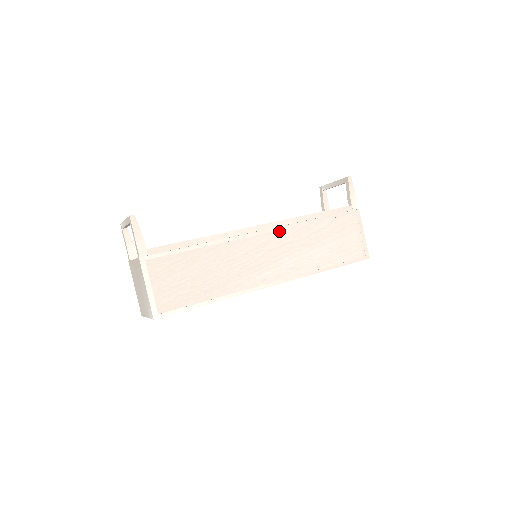
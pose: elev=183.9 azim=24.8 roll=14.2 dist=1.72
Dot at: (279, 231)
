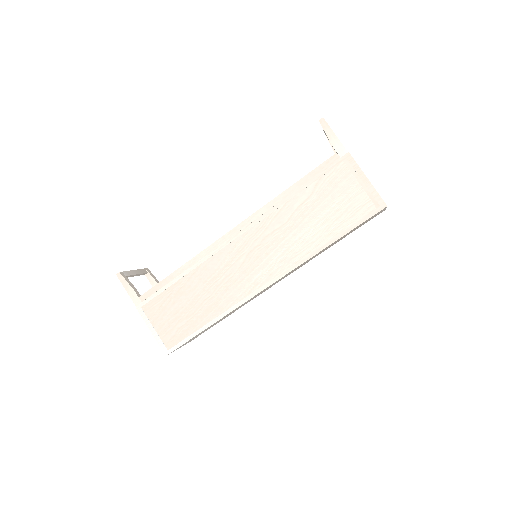
Dot at: (254, 227)
